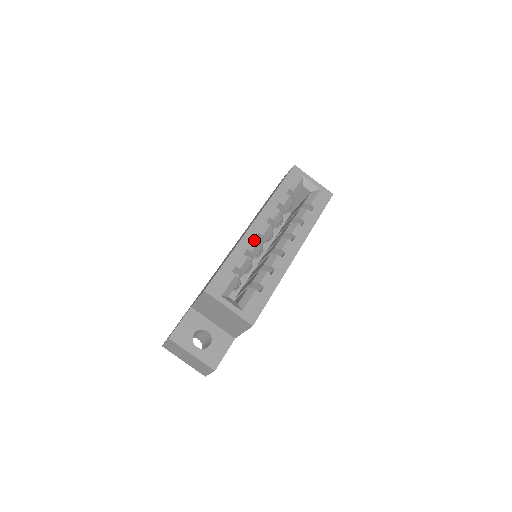
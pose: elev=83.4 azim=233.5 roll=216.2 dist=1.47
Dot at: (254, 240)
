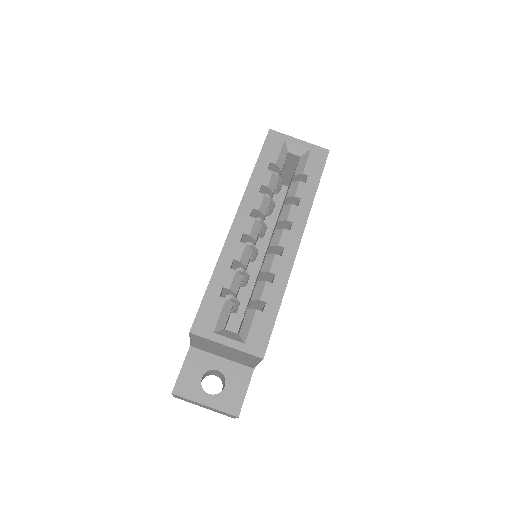
Dot at: (239, 245)
